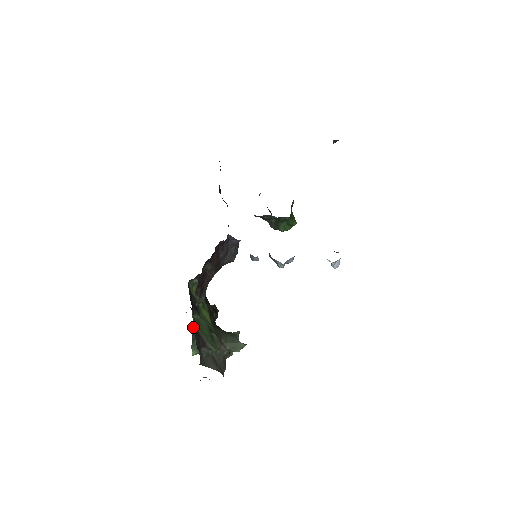
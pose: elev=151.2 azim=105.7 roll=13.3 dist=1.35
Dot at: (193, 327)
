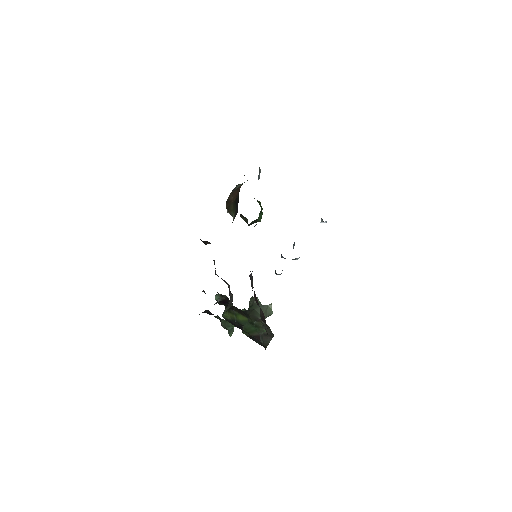
Dot at: (221, 324)
